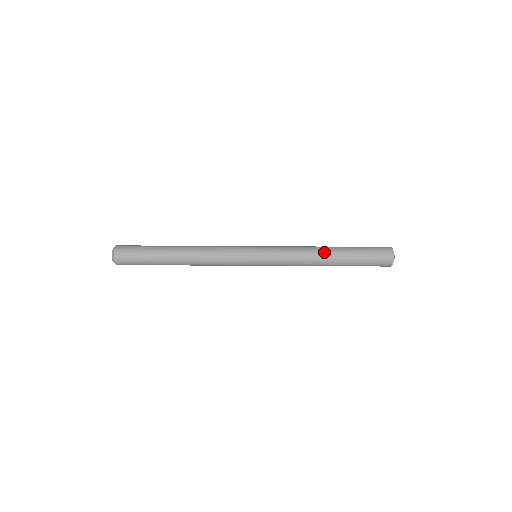
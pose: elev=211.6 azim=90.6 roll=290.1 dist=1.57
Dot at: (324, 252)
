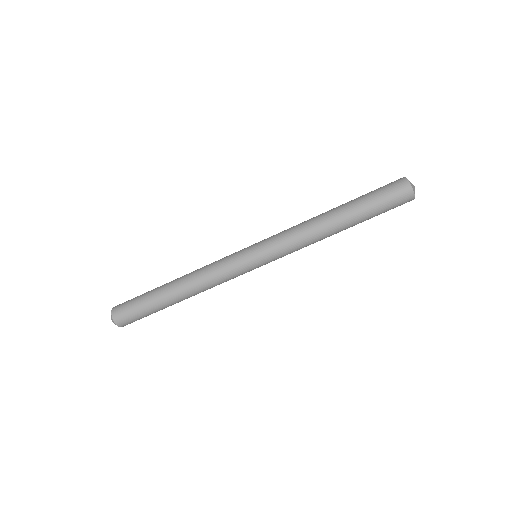
Dot at: (324, 213)
